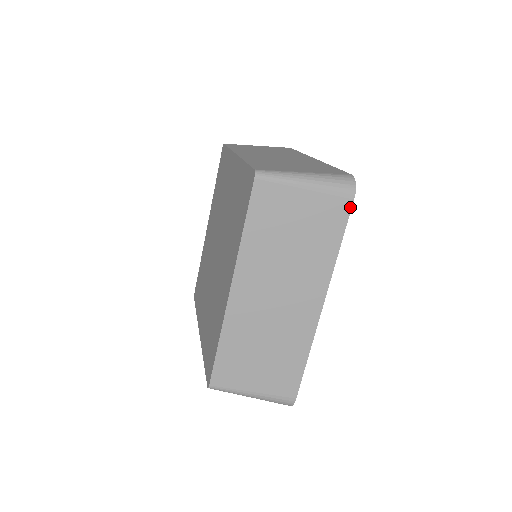
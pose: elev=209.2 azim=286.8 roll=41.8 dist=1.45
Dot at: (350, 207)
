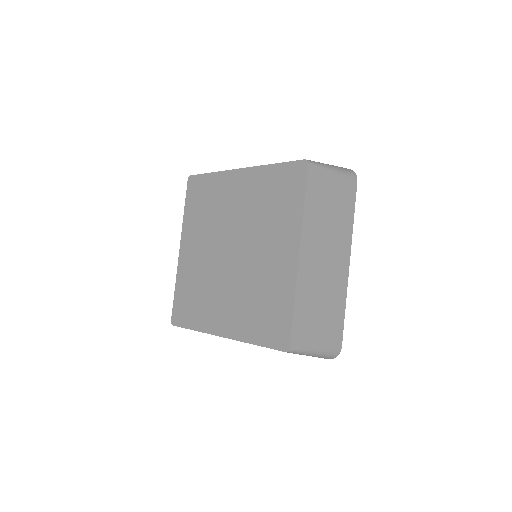
Dot at: (356, 187)
